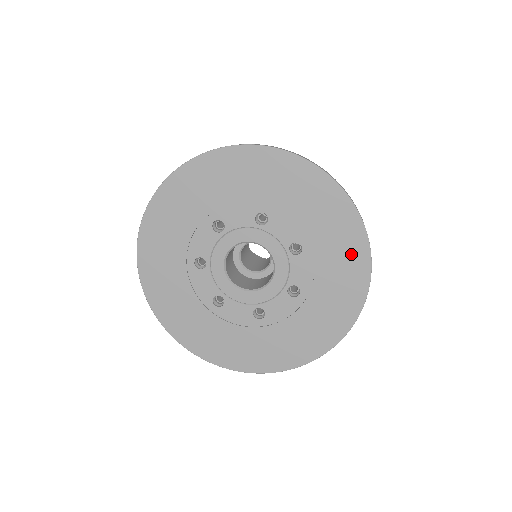
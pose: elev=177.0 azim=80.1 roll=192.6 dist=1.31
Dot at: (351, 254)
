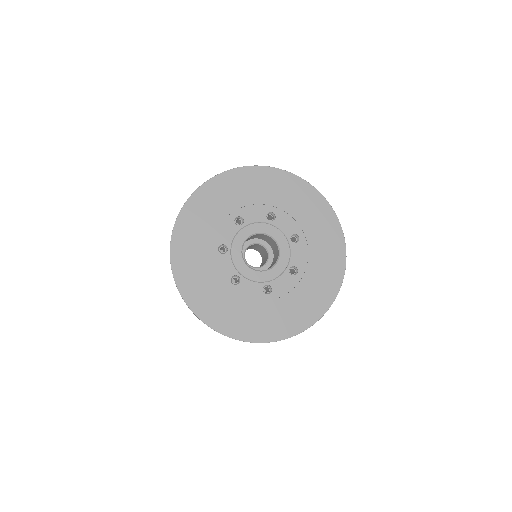
Dot at: (333, 243)
